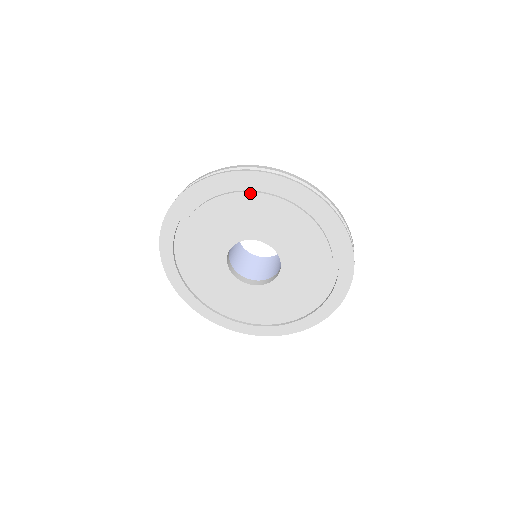
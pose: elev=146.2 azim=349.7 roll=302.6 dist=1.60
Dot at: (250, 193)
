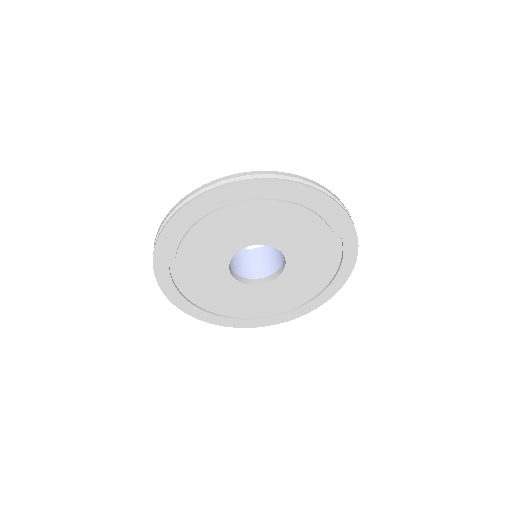
Dot at: (229, 207)
